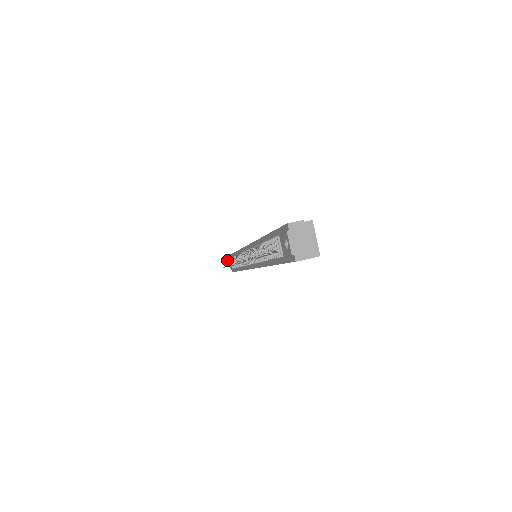
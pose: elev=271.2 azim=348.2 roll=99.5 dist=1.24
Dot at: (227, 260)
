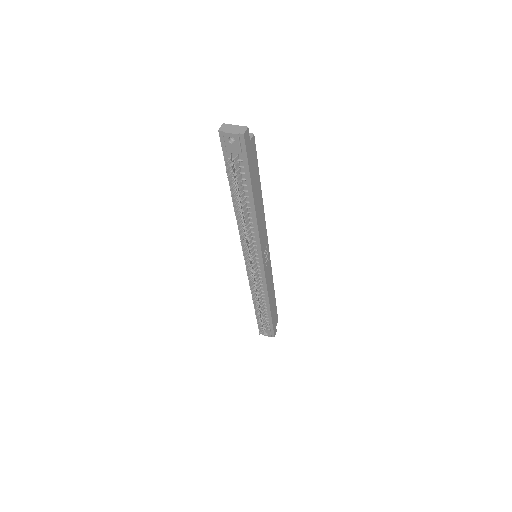
Dot at: (254, 306)
